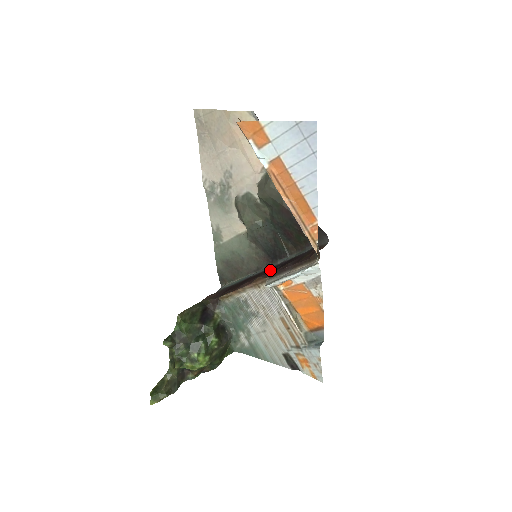
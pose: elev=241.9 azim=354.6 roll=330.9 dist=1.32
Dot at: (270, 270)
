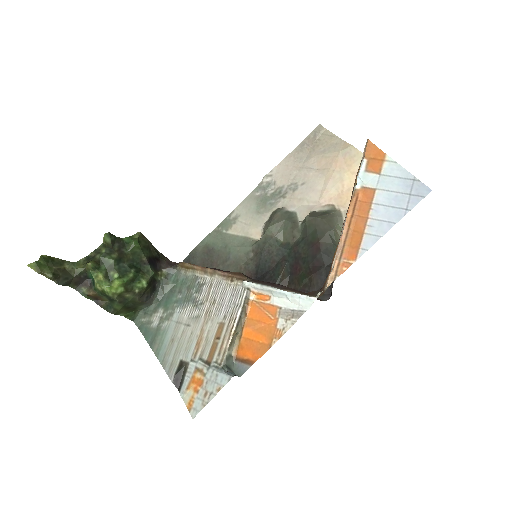
Dot at: occluded
